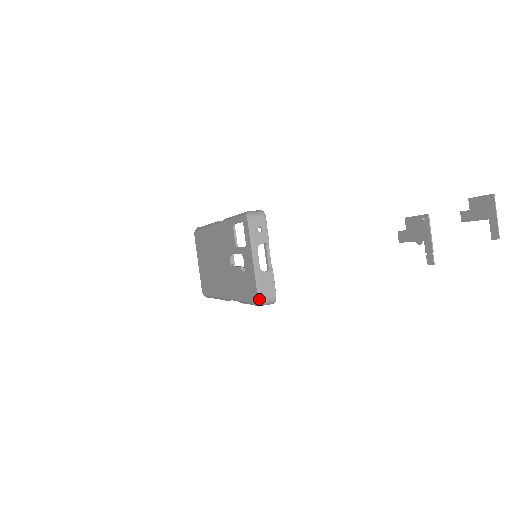
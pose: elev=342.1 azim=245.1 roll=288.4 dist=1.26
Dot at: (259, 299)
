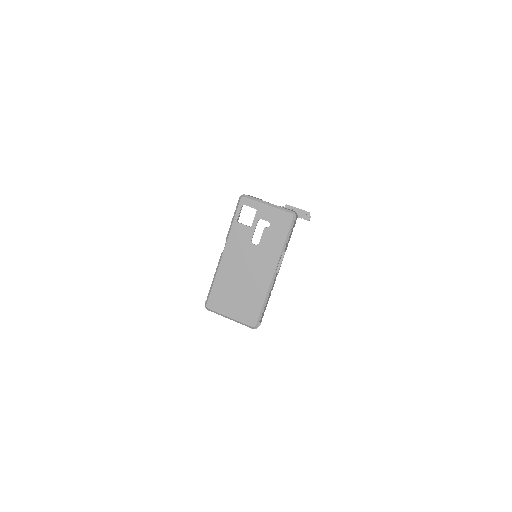
Dot at: (292, 213)
